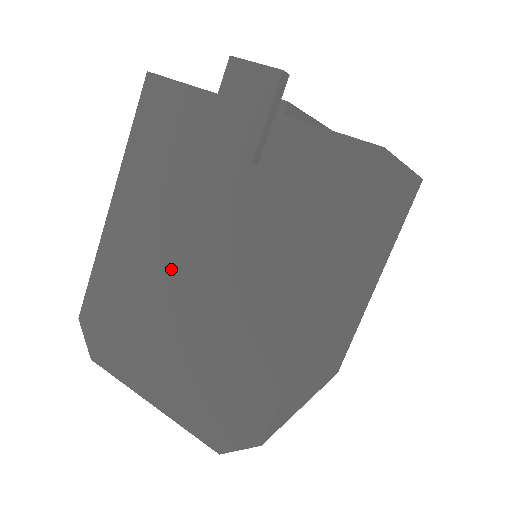
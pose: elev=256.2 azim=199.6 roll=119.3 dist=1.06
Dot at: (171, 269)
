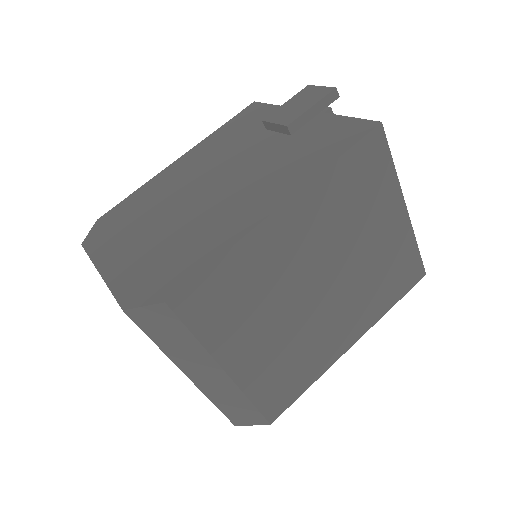
Dot at: (190, 188)
